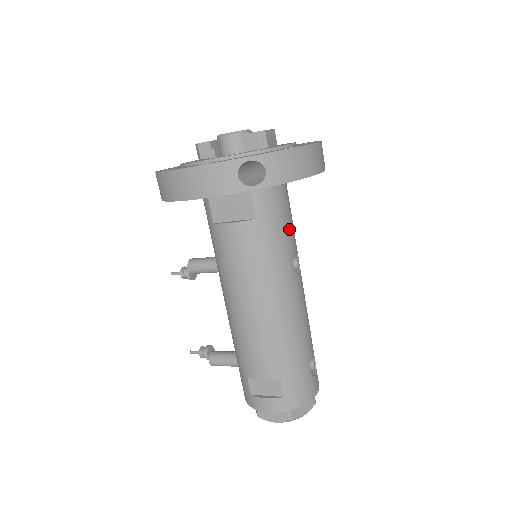
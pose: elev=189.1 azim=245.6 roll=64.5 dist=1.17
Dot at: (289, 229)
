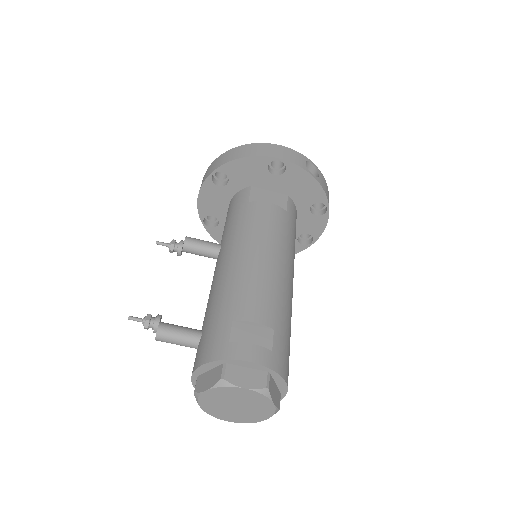
Dot at: occluded
